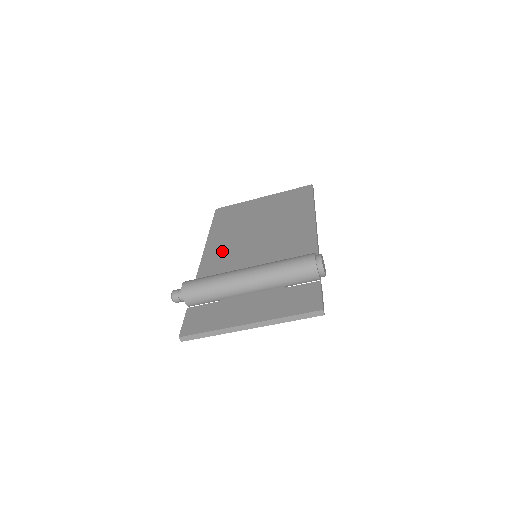
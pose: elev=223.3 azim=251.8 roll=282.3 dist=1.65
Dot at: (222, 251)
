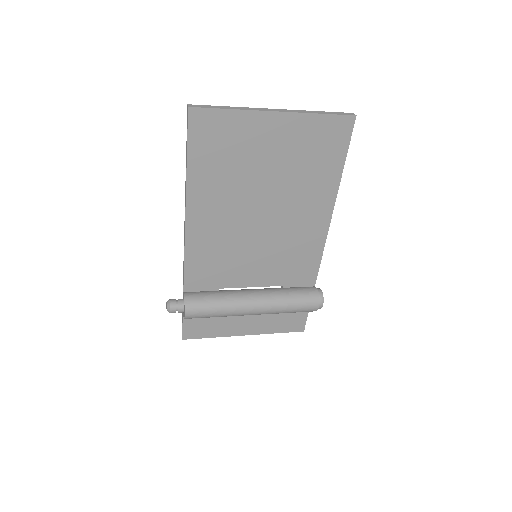
Dot at: (213, 235)
